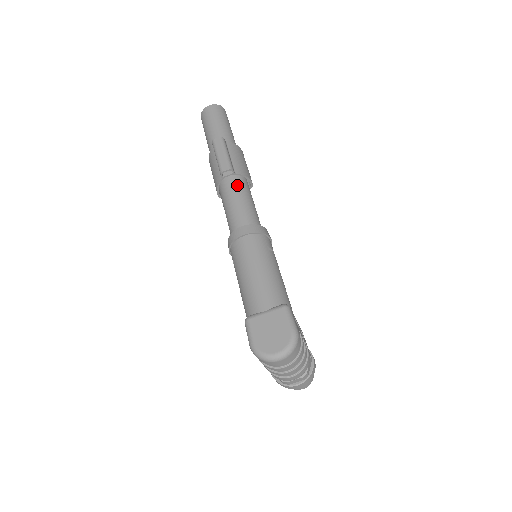
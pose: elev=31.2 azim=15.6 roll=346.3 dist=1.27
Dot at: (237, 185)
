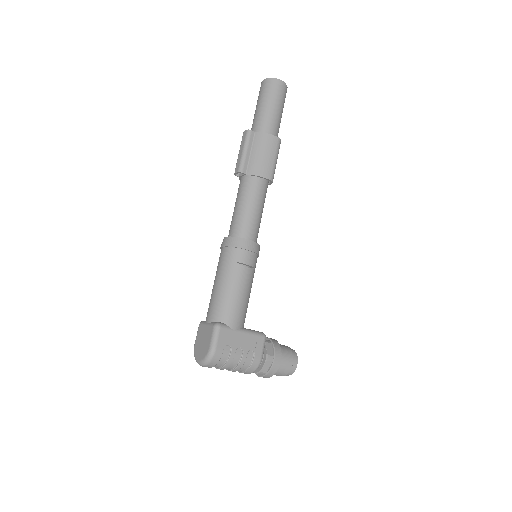
Dot at: (244, 188)
